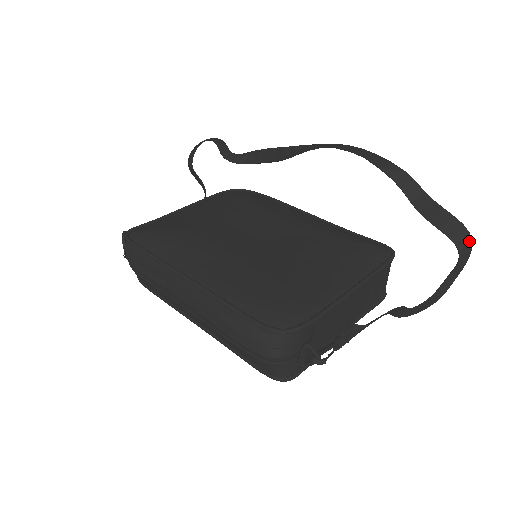
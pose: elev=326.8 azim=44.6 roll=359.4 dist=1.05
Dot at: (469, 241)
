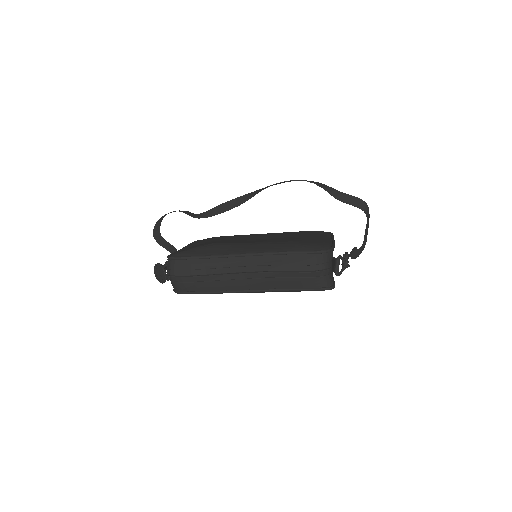
Dot at: (368, 208)
